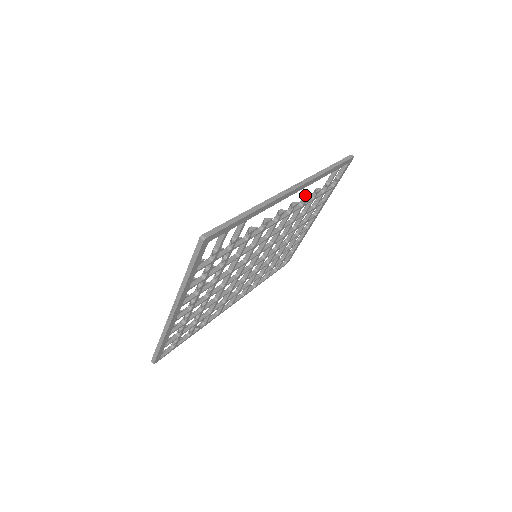
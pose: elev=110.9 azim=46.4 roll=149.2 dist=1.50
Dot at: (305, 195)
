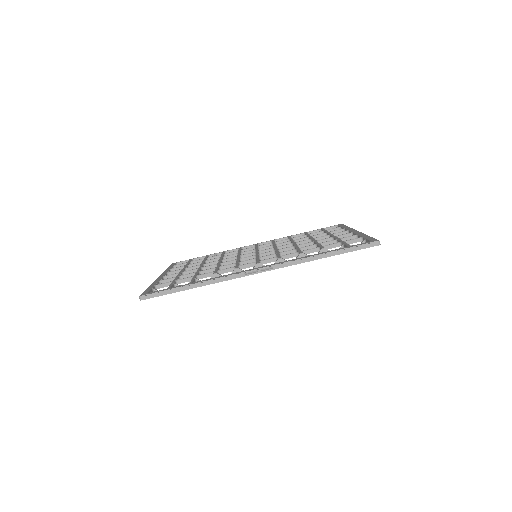
Dot at: (301, 254)
